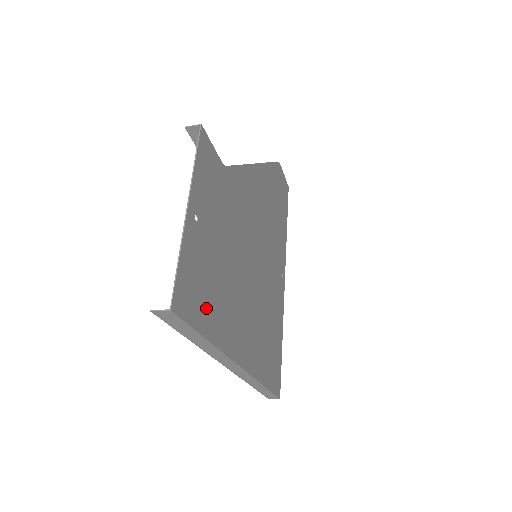
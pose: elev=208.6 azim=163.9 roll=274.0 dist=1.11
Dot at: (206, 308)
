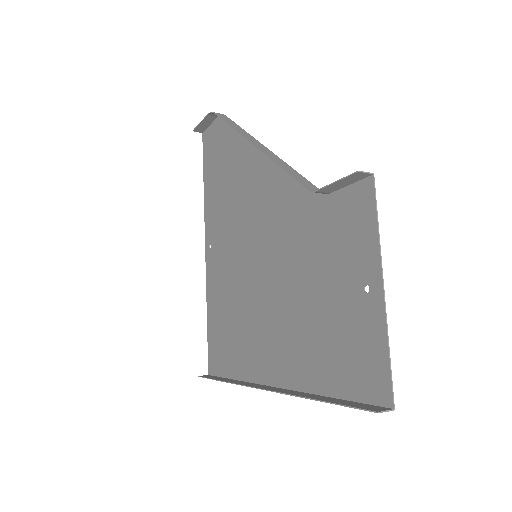
Dot at: (338, 369)
